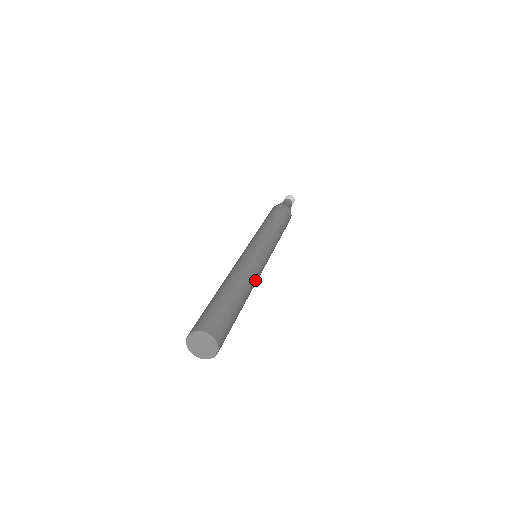
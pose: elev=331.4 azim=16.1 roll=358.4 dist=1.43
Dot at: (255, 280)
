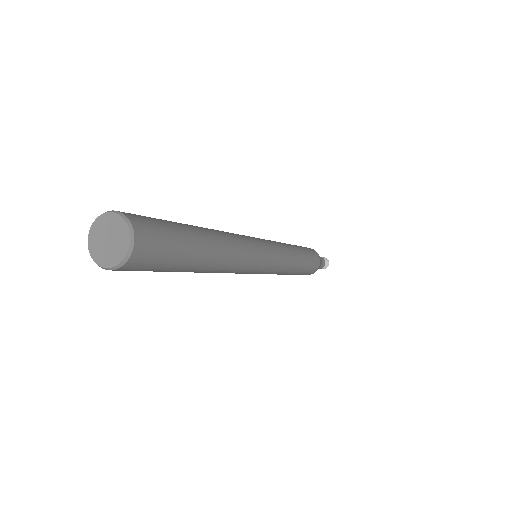
Dot at: (239, 263)
